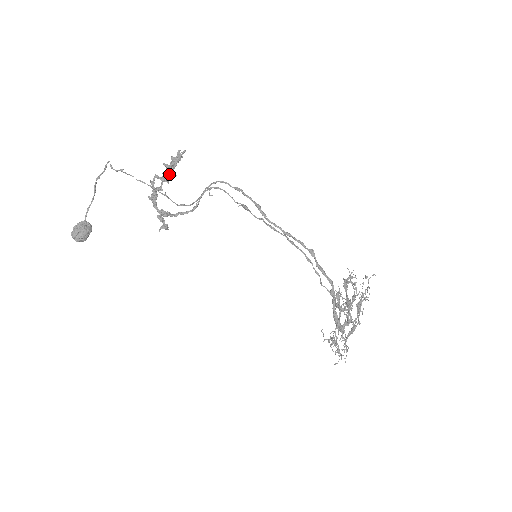
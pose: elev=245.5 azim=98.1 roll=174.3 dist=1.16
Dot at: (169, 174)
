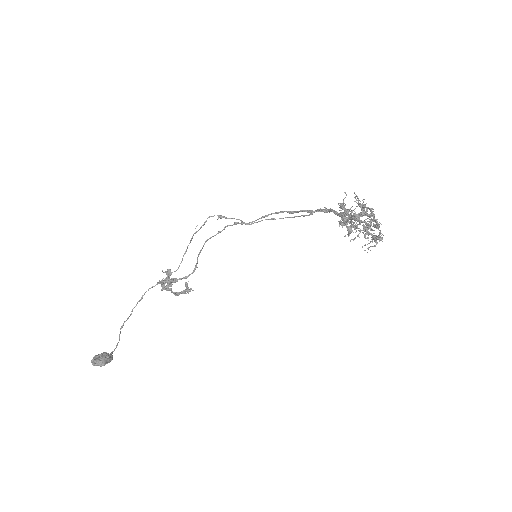
Dot at: occluded
